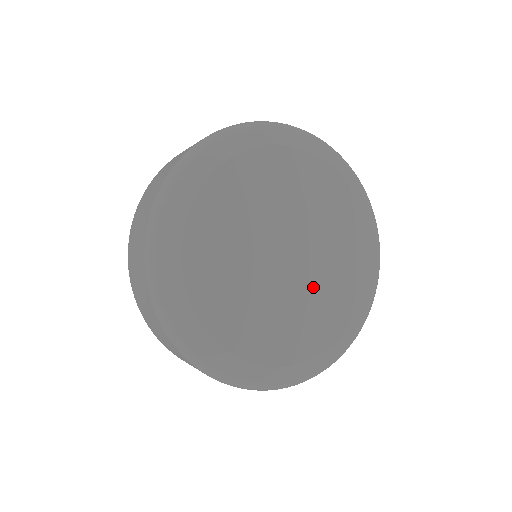
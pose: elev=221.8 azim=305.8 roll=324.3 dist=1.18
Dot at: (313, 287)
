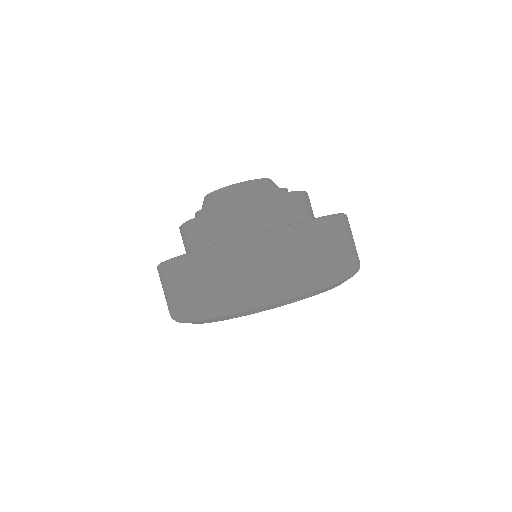
Dot at: occluded
